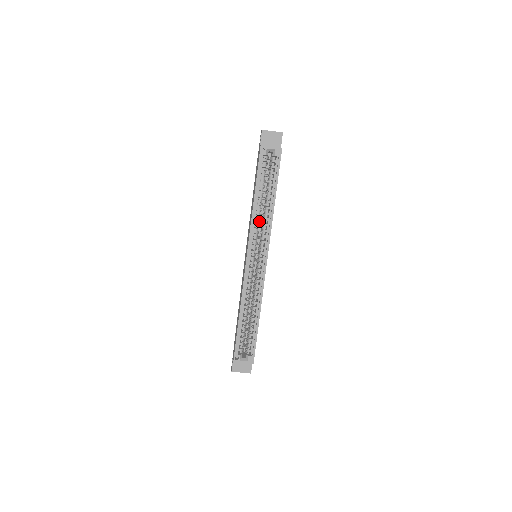
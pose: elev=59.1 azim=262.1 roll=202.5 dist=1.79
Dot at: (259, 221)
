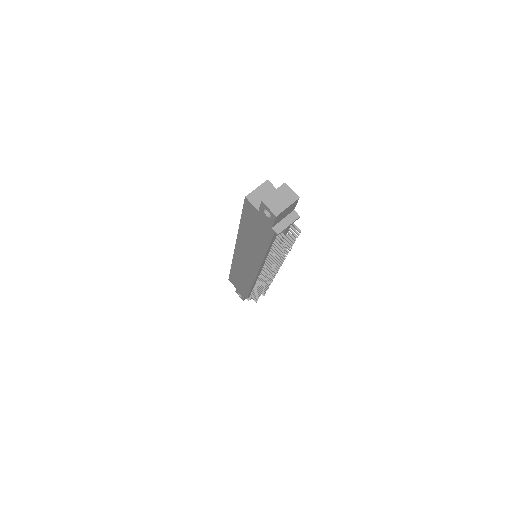
Dot at: occluded
